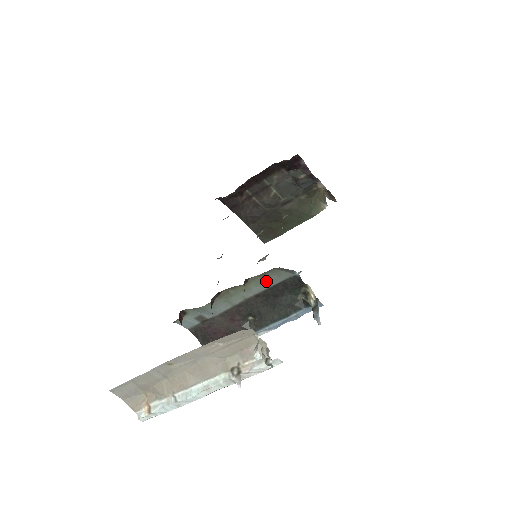
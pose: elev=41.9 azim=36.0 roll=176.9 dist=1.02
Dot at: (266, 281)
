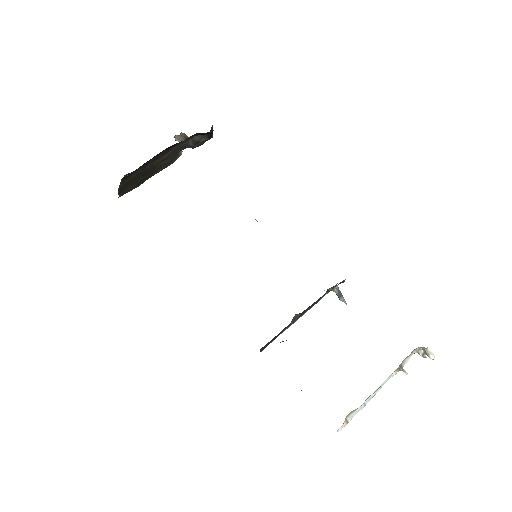
Dot at: occluded
